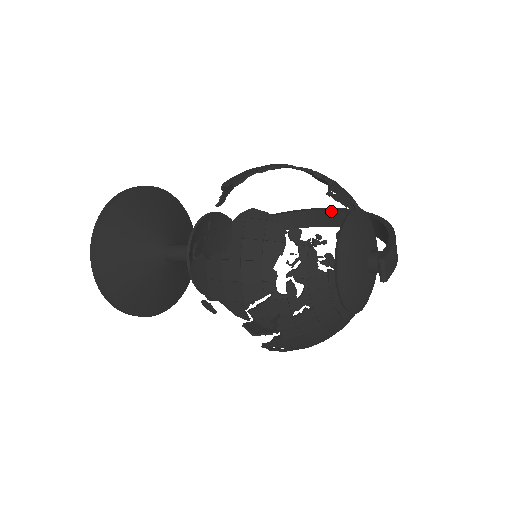
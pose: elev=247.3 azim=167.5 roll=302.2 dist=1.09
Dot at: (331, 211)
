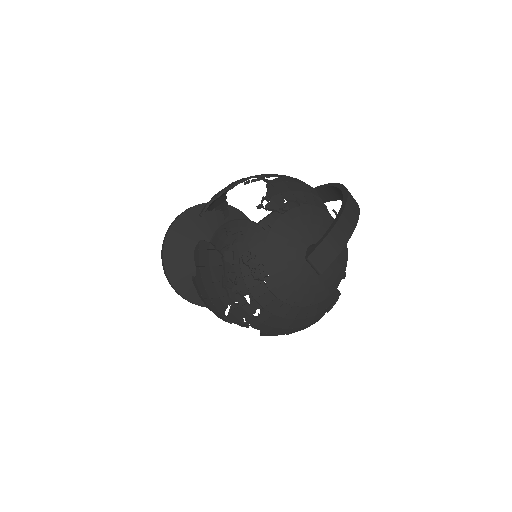
Dot at: (327, 188)
